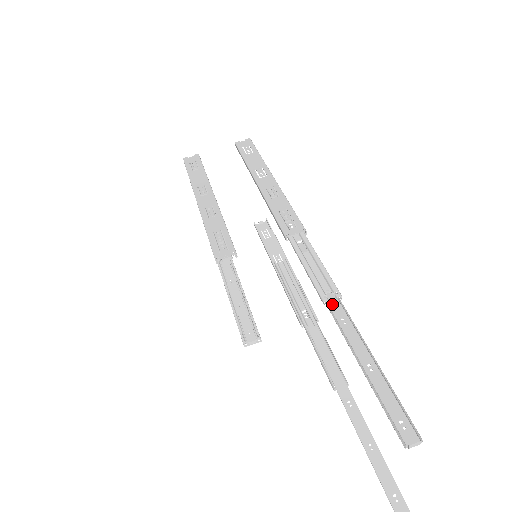
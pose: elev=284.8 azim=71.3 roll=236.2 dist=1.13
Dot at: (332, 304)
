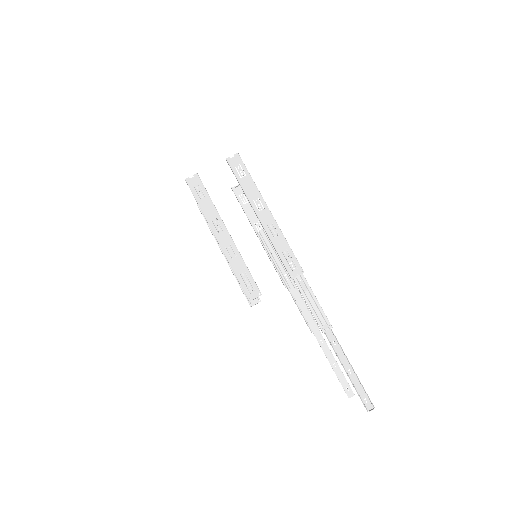
Dot at: (327, 332)
